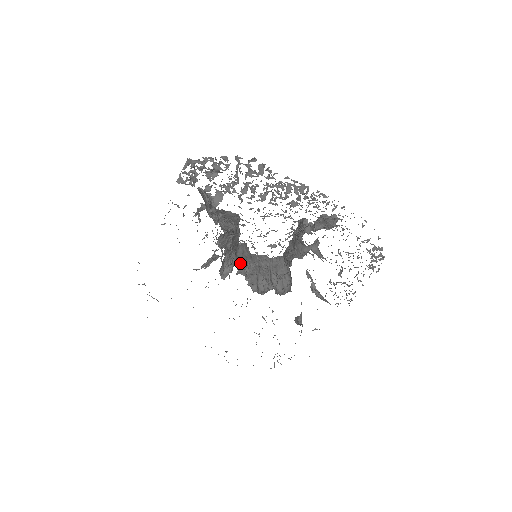
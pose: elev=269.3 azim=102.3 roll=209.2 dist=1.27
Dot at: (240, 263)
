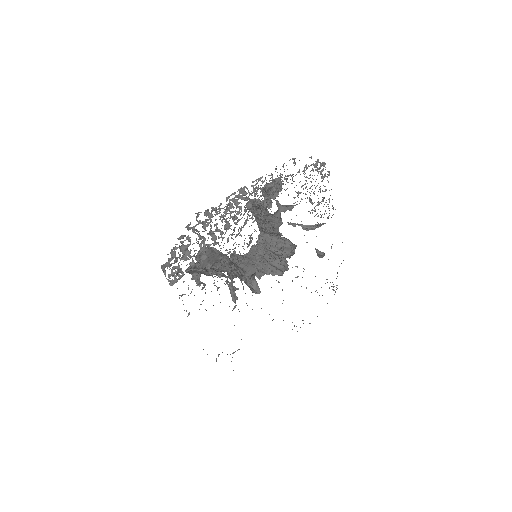
Dot at: (251, 271)
